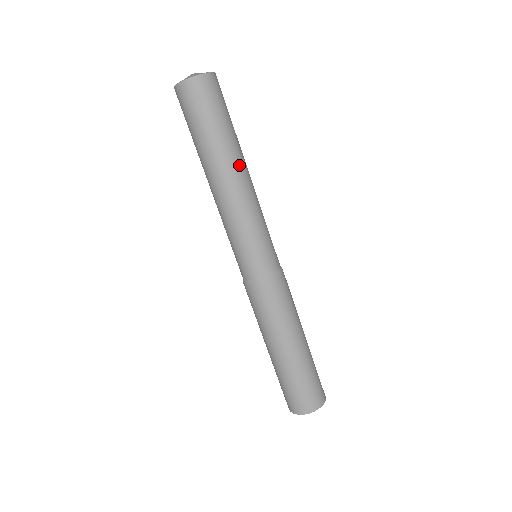
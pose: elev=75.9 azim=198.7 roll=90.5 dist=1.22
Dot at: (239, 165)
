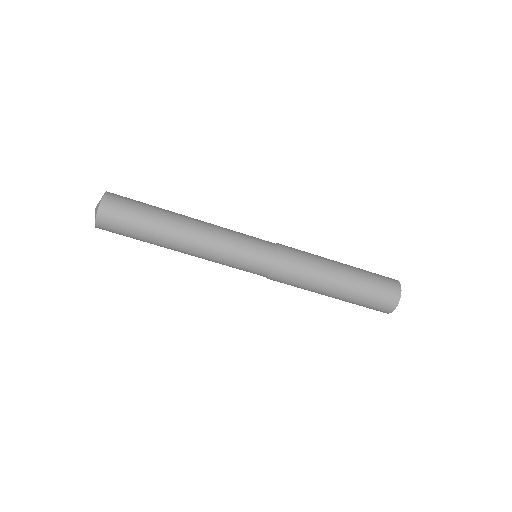
Dot at: (176, 241)
